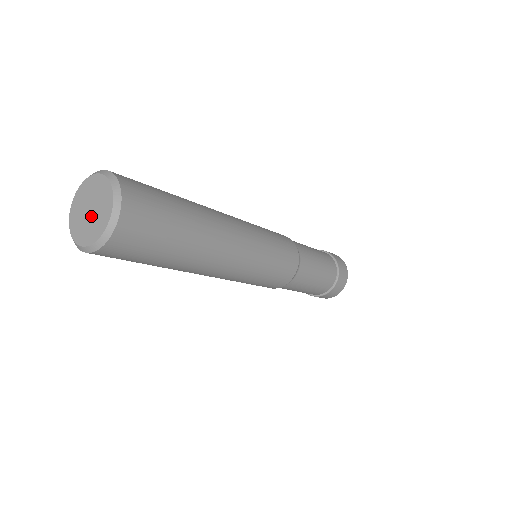
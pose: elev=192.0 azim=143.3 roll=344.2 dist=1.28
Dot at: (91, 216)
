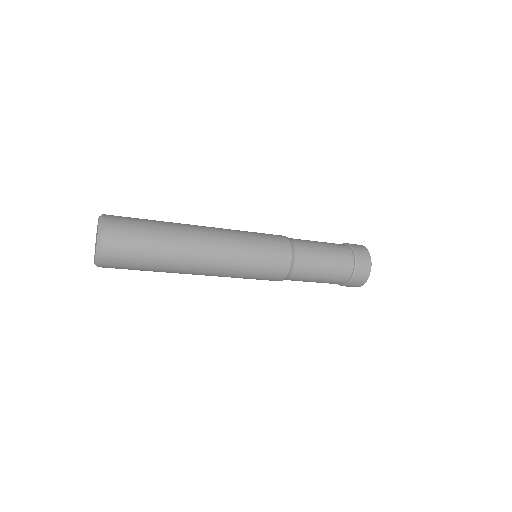
Dot at: occluded
